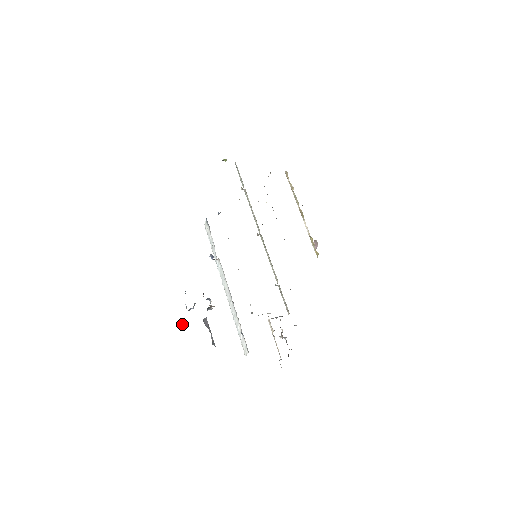
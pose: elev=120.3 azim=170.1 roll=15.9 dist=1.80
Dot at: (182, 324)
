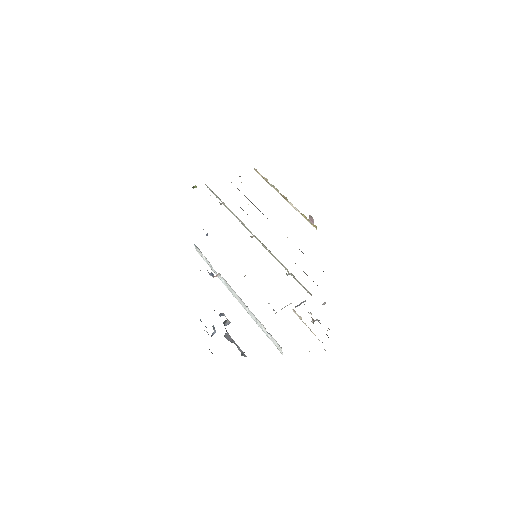
Dot at: (211, 352)
